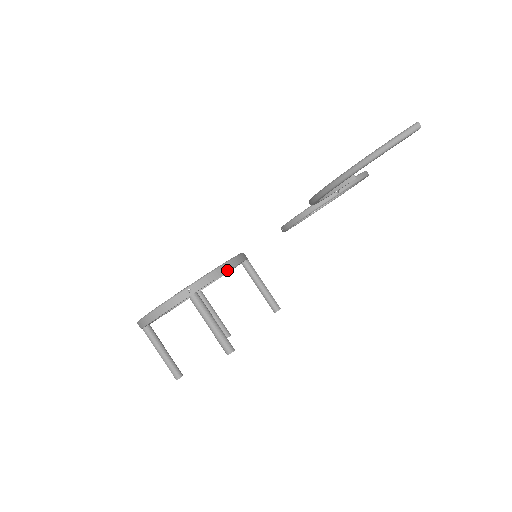
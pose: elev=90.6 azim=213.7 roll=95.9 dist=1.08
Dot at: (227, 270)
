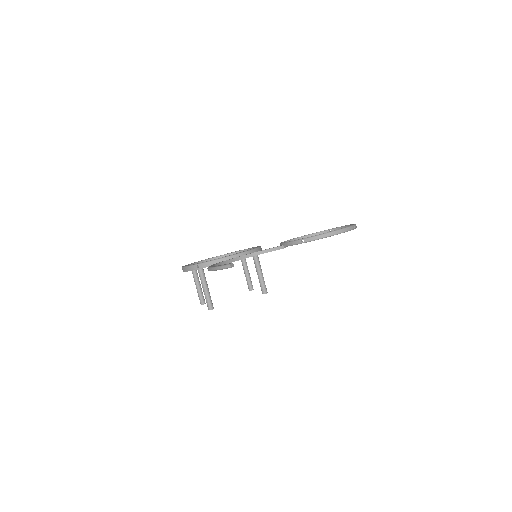
Dot at: occluded
